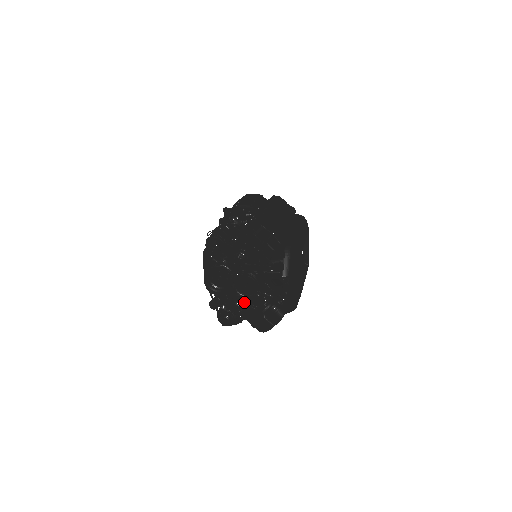
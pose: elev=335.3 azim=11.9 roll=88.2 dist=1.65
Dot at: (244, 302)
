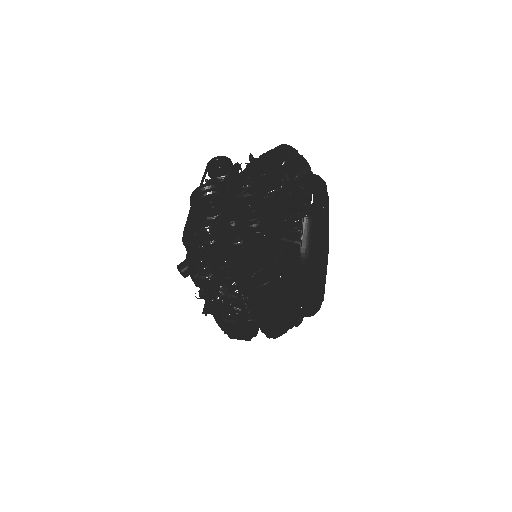
Dot at: (241, 228)
